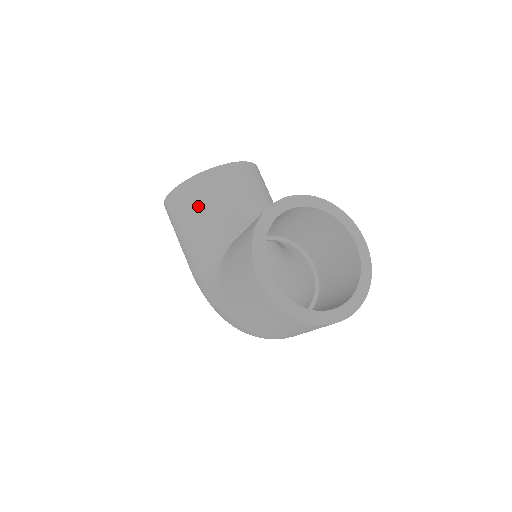
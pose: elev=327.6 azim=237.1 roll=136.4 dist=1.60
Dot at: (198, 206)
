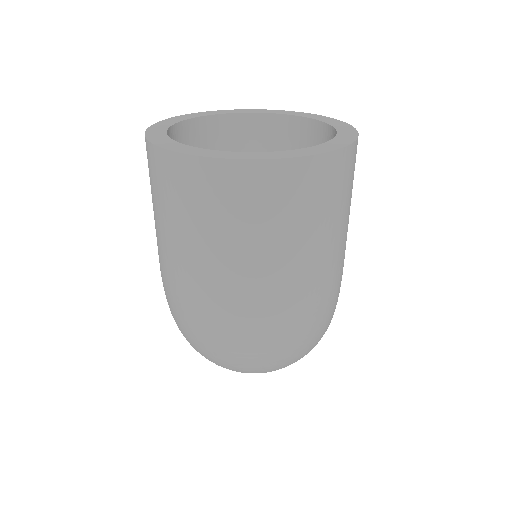
Dot at: occluded
